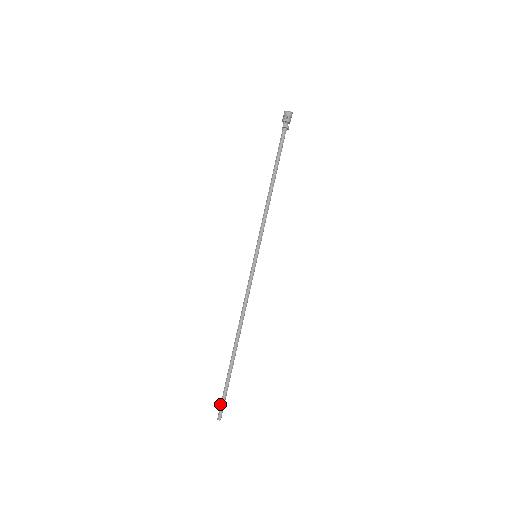
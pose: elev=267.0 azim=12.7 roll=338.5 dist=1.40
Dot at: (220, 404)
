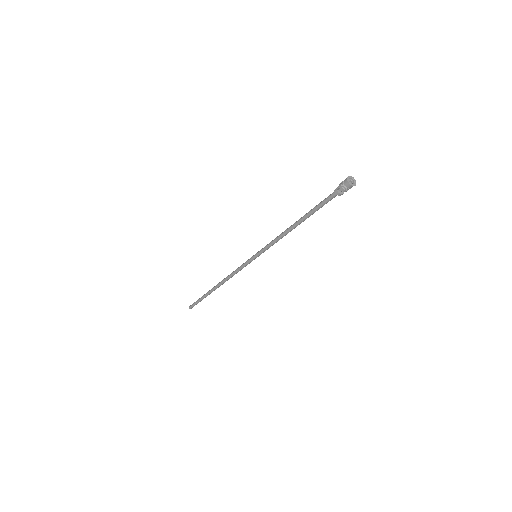
Dot at: (194, 302)
